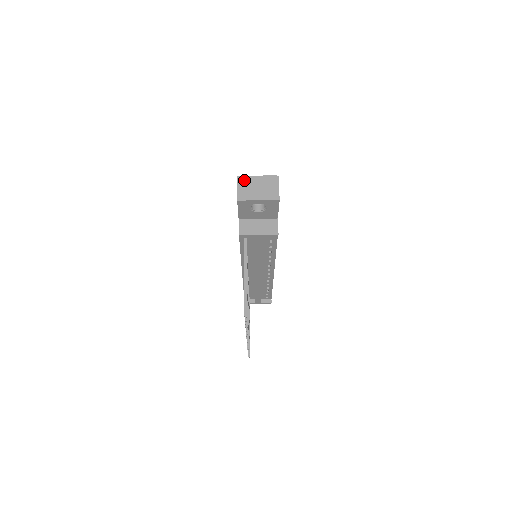
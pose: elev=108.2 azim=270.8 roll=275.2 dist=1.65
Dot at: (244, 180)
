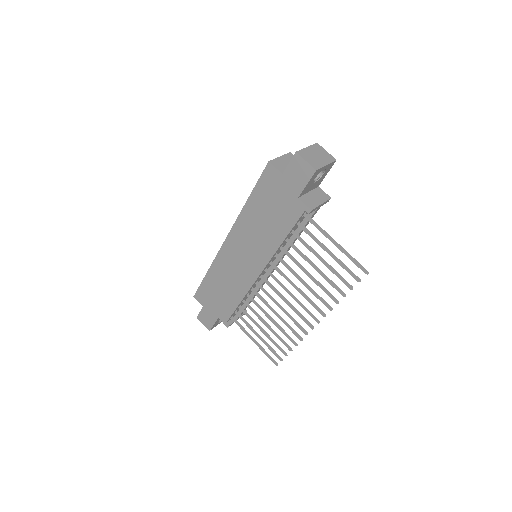
Dot at: (303, 153)
